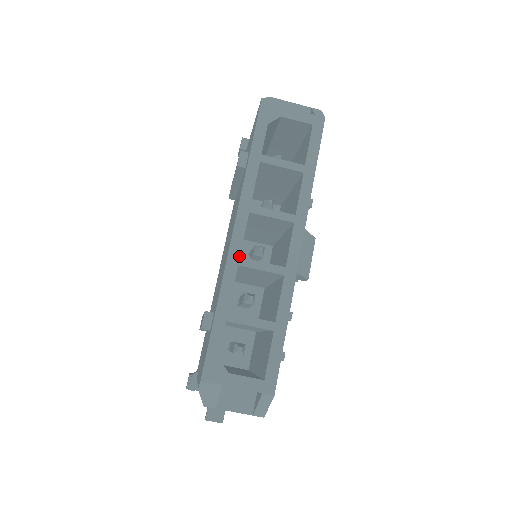
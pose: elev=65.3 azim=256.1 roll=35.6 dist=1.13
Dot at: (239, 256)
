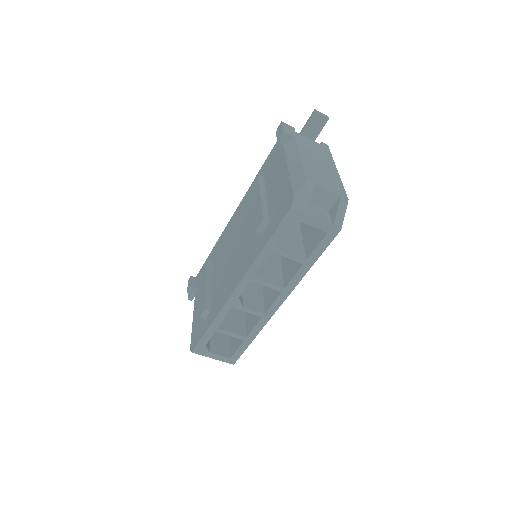
Dot at: (234, 303)
